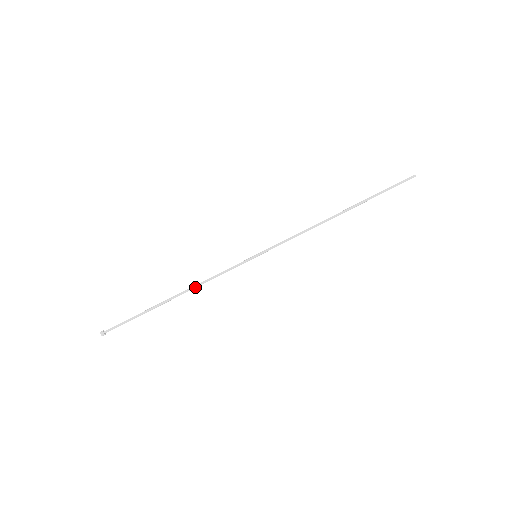
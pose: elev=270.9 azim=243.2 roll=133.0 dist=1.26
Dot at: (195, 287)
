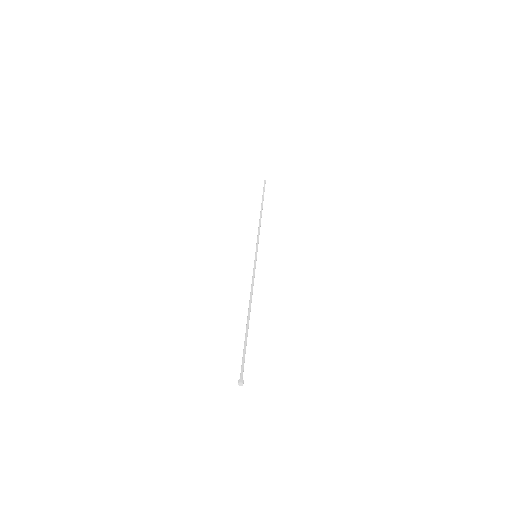
Dot at: (251, 297)
